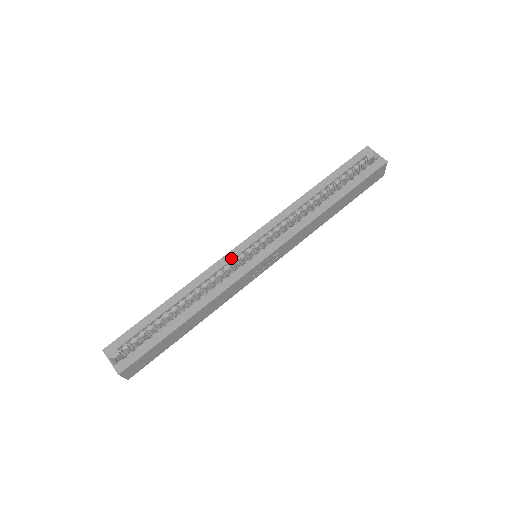
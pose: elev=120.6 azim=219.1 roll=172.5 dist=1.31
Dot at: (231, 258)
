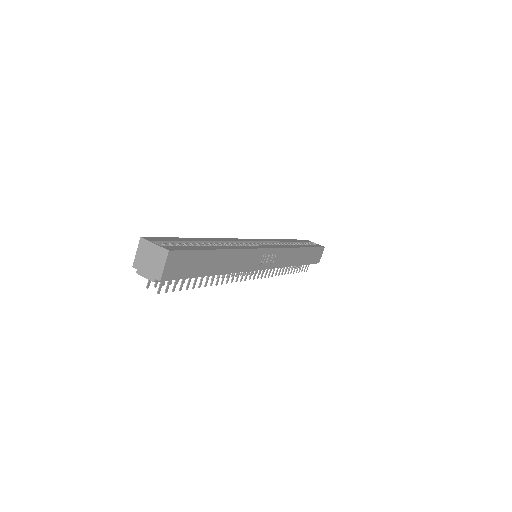
Dot at: (243, 240)
